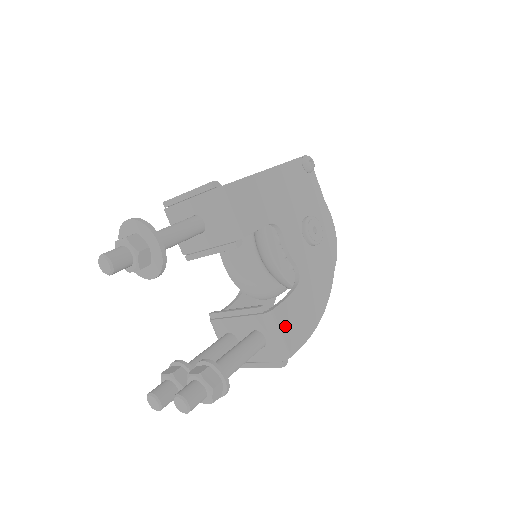
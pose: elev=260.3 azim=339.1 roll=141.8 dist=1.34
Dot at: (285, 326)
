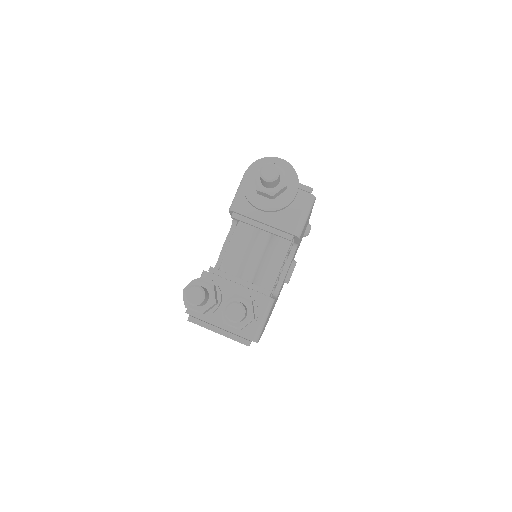
Dot at: occluded
